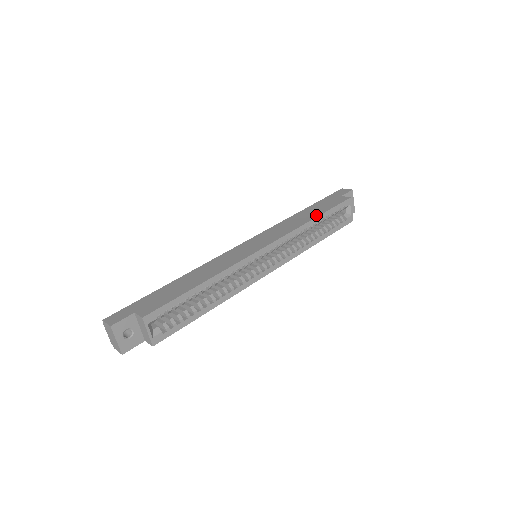
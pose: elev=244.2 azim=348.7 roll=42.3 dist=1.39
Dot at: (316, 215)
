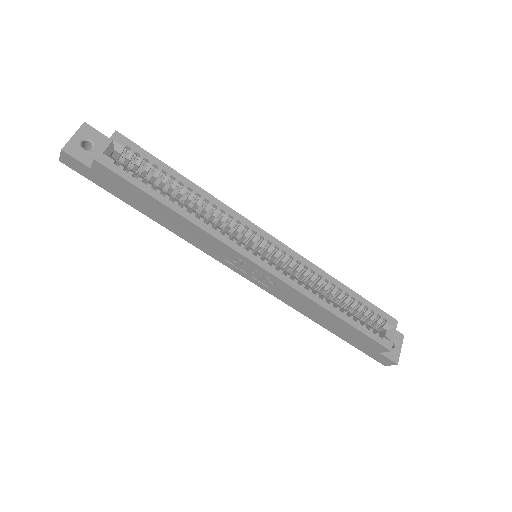
Dot at: (347, 288)
